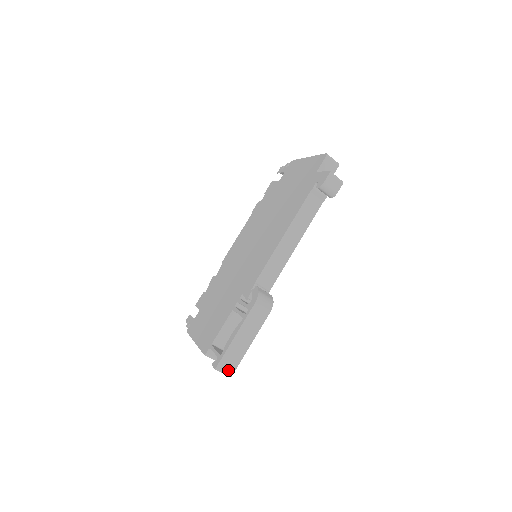
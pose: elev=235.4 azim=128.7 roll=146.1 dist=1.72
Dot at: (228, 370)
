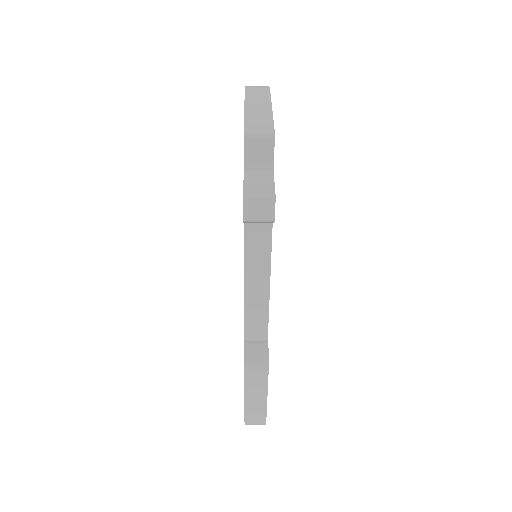
Dot at: (258, 422)
